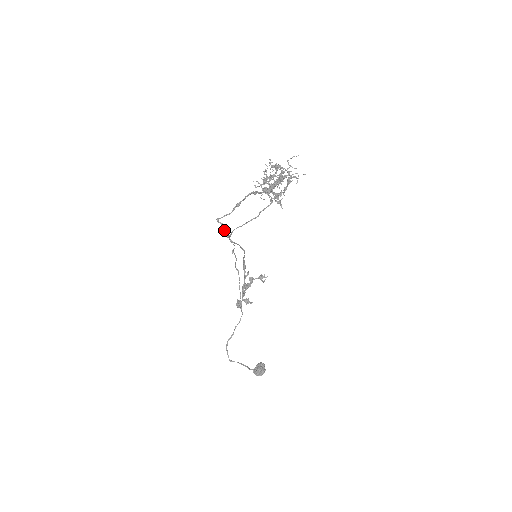
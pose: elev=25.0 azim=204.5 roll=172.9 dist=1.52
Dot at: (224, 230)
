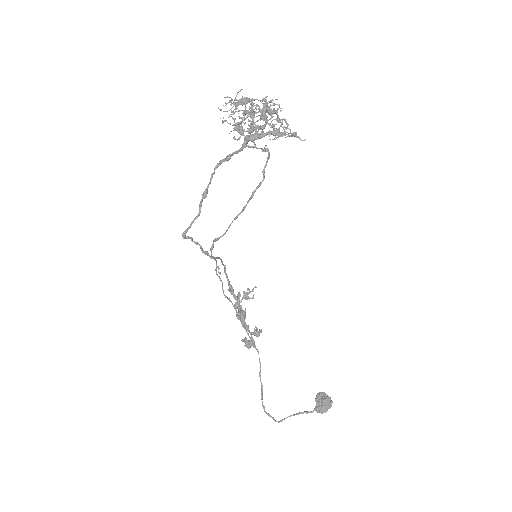
Dot at: (199, 245)
